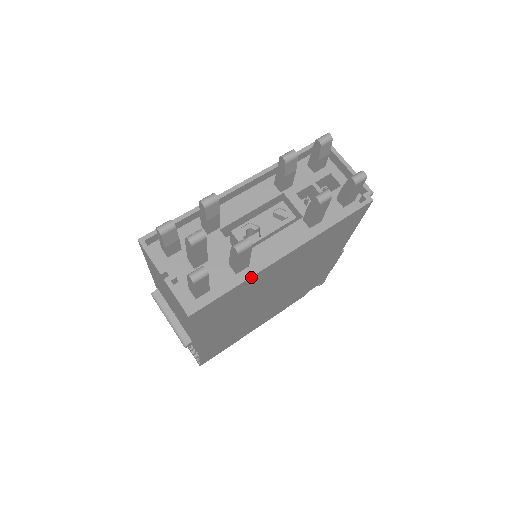
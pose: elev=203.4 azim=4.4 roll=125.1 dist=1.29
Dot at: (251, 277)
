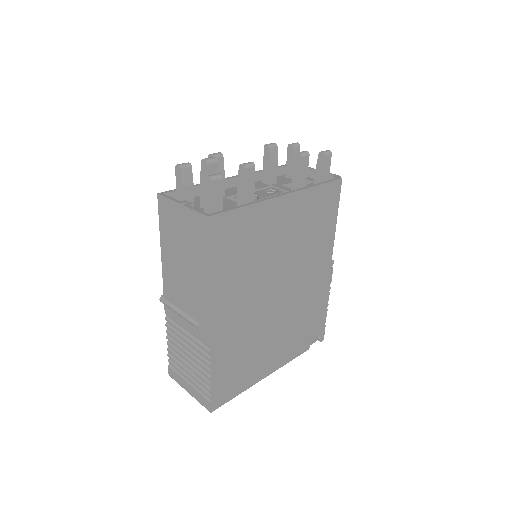
Dot at: (257, 203)
